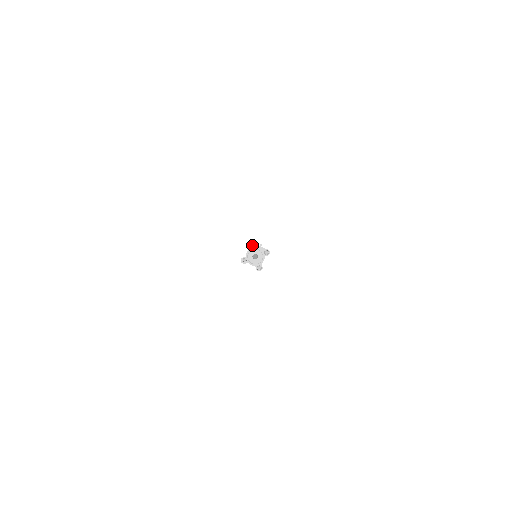
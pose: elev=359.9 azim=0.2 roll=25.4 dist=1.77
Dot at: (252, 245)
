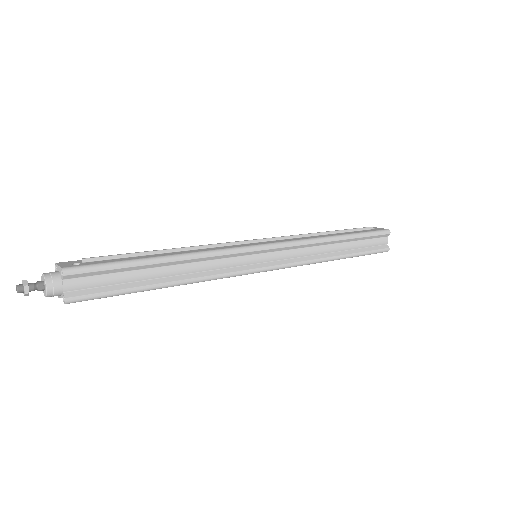
Dot at: occluded
